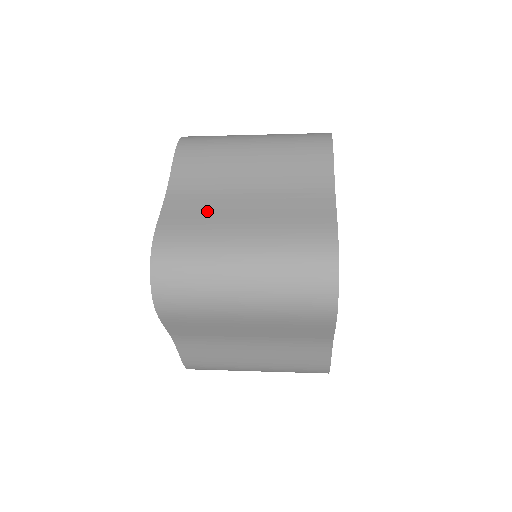
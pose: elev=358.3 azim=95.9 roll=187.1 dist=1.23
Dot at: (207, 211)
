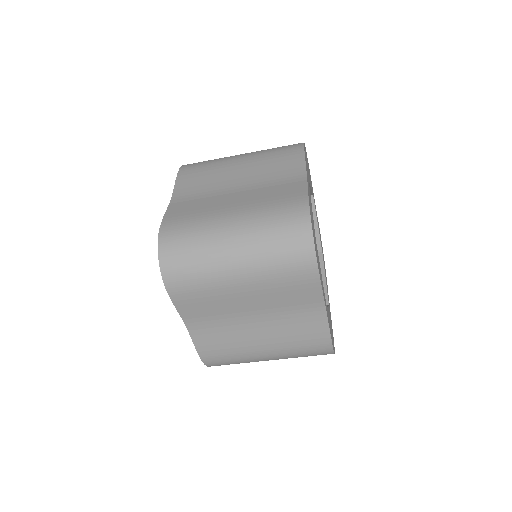
Dot at: (203, 205)
